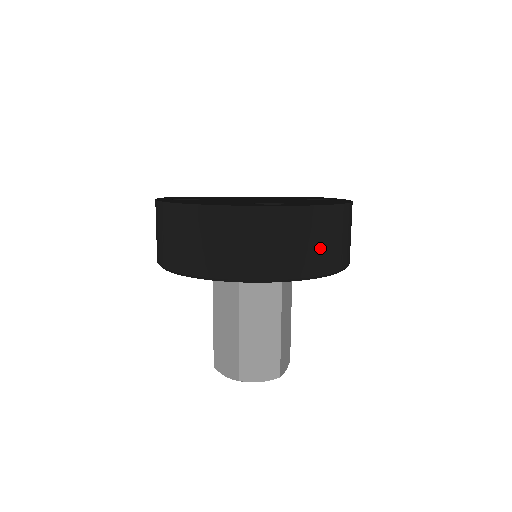
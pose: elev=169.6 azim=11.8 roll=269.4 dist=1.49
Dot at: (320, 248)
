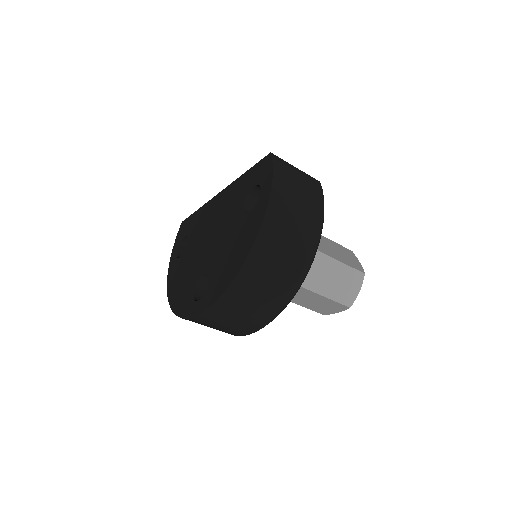
Dot at: (253, 311)
